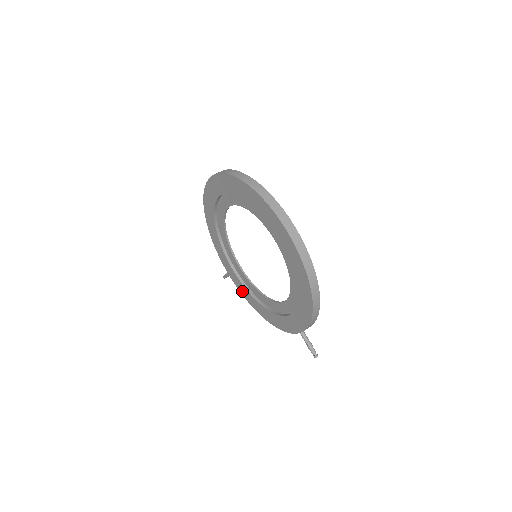
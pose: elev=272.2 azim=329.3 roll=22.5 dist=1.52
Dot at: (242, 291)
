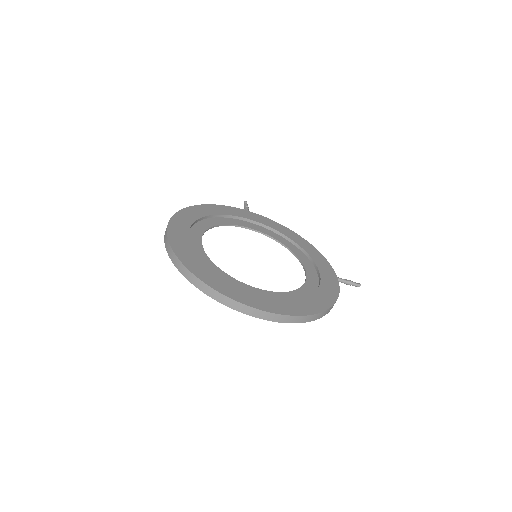
Dot at: occluded
